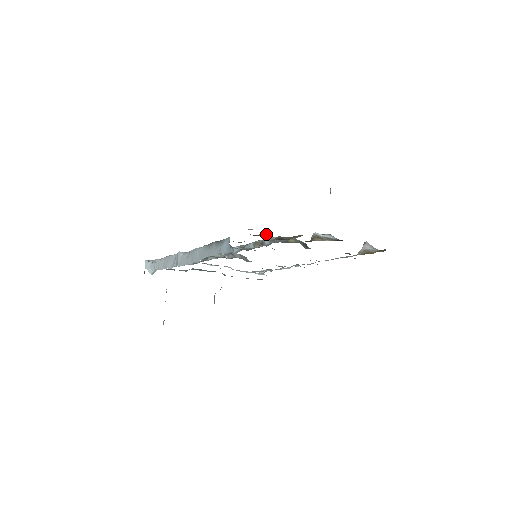
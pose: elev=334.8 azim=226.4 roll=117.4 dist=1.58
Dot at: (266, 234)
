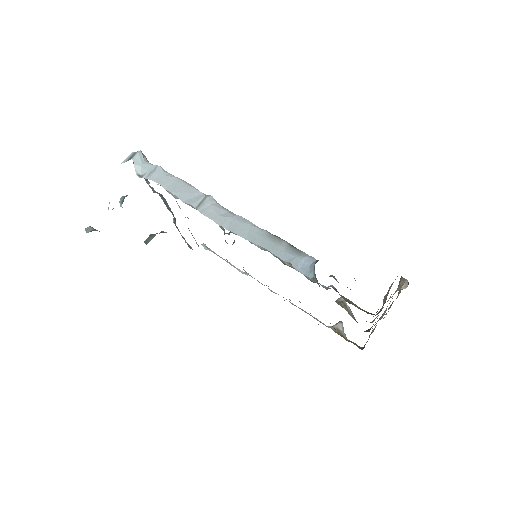
Dot at: occluded
